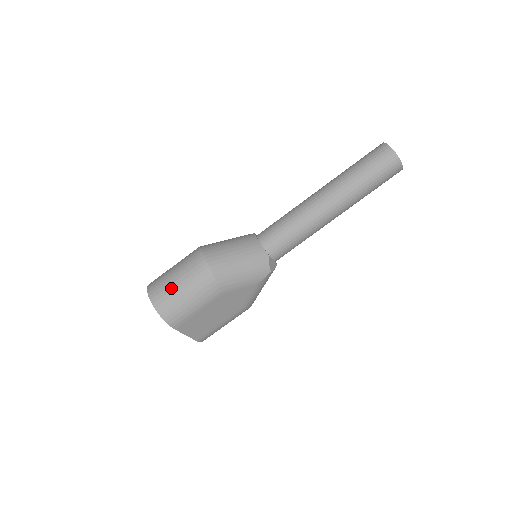
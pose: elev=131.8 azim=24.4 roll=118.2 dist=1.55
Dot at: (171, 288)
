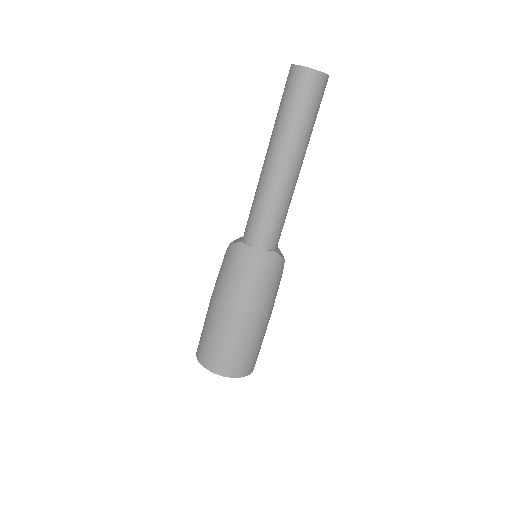
Dot at: (235, 355)
